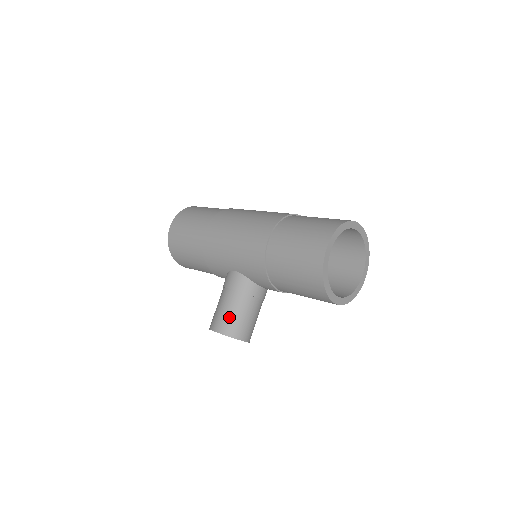
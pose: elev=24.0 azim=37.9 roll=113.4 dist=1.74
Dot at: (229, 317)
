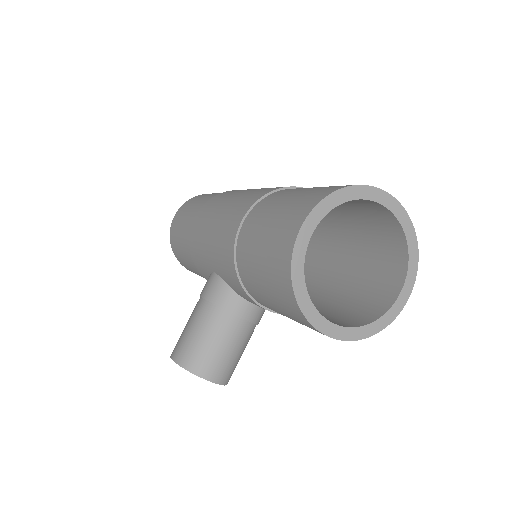
Dot at: (191, 339)
